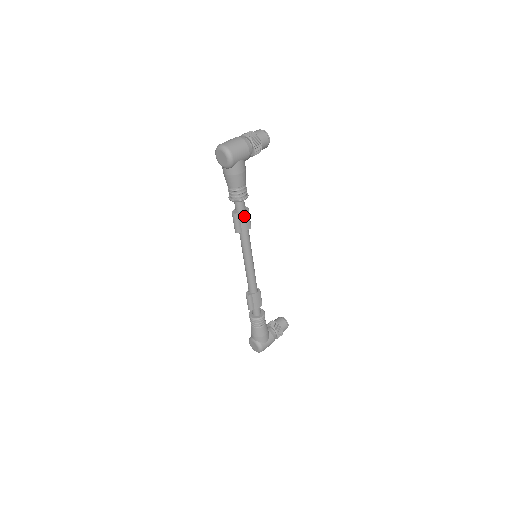
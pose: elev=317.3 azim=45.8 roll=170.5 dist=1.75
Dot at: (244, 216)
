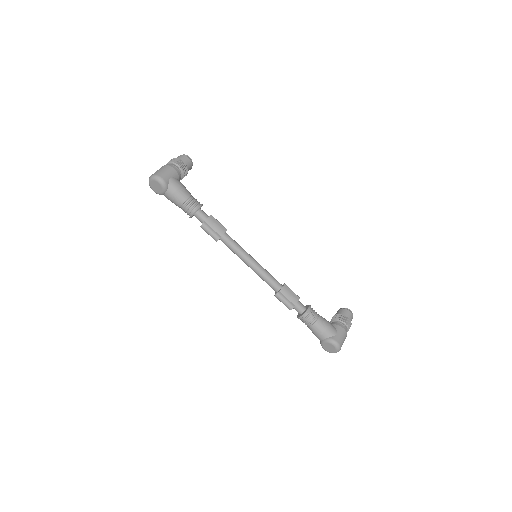
Dot at: (212, 222)
